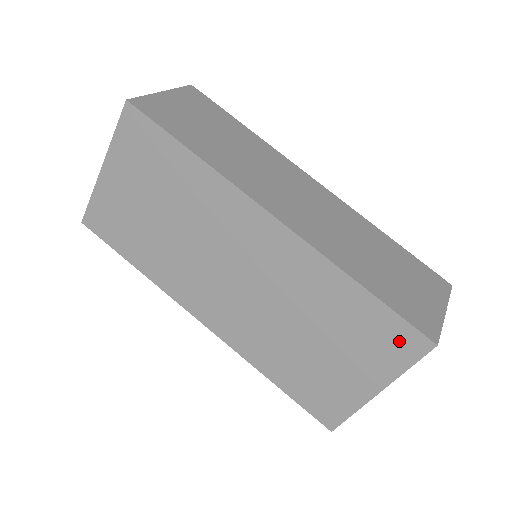
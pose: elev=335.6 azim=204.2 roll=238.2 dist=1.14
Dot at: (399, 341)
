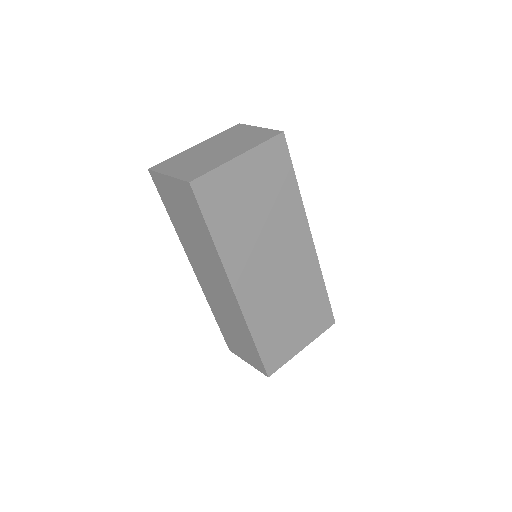
Dot at: (324, 319)
